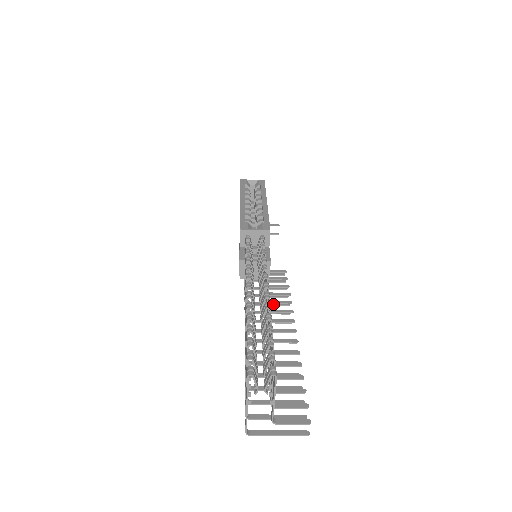
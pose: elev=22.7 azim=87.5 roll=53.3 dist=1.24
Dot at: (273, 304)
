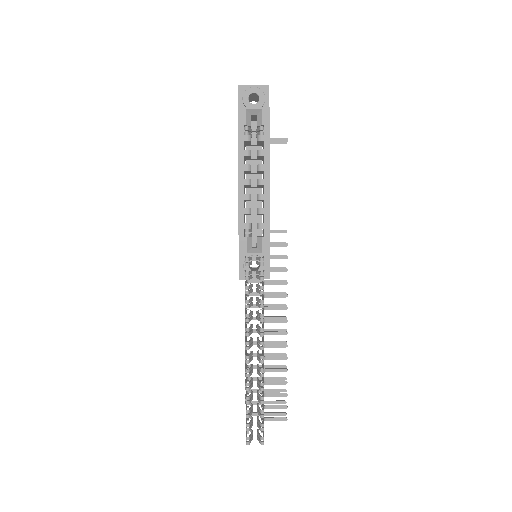
Dot at: occluded
